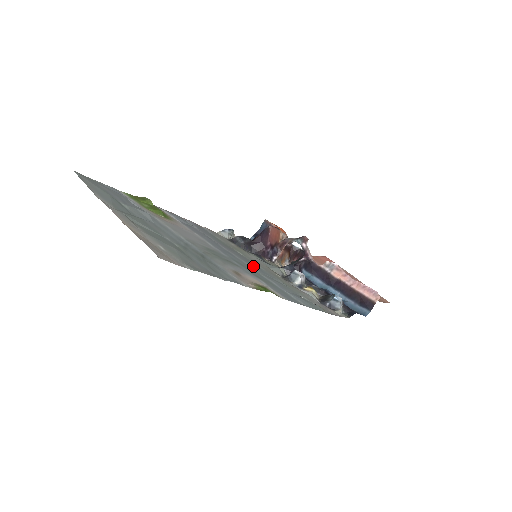
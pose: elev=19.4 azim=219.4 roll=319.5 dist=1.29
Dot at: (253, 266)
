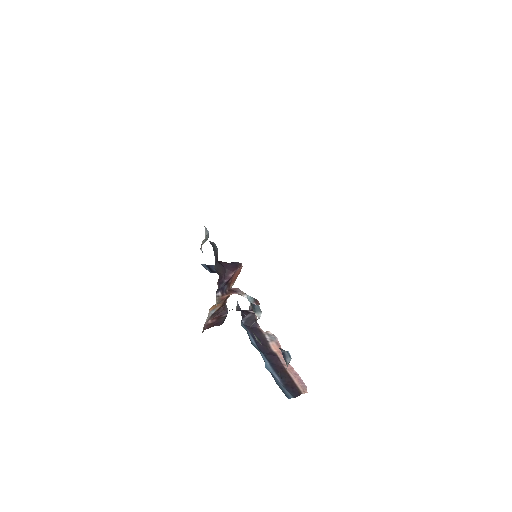
Dot at: occluded
